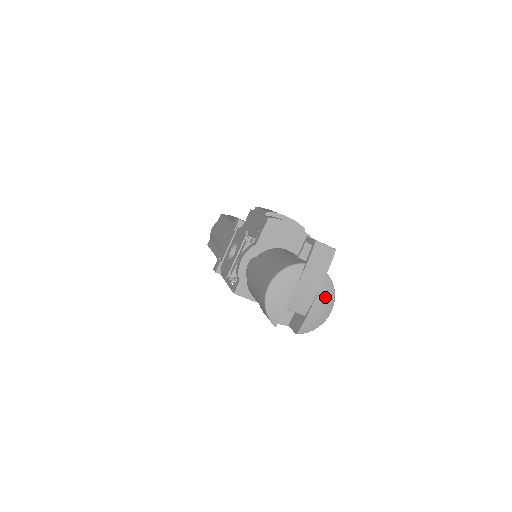
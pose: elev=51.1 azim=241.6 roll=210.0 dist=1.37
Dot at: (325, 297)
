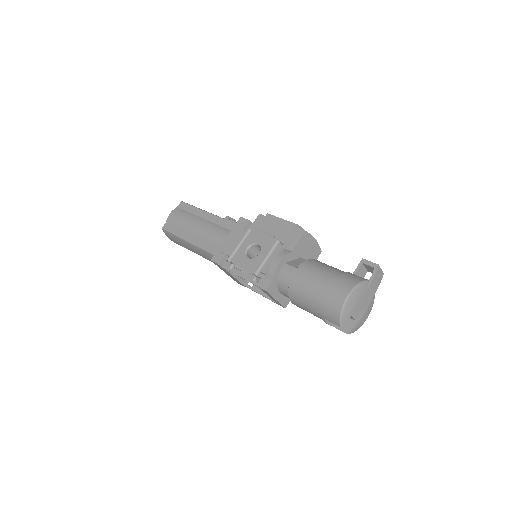
Dot at: (370, 307)
